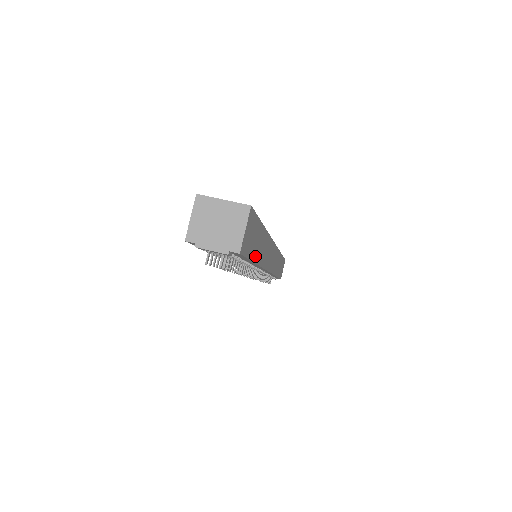
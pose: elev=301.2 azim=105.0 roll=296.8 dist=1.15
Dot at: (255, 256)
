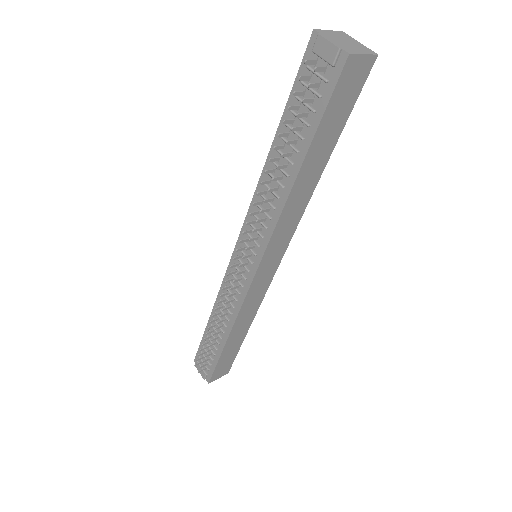
Dot at: (312, 150)
